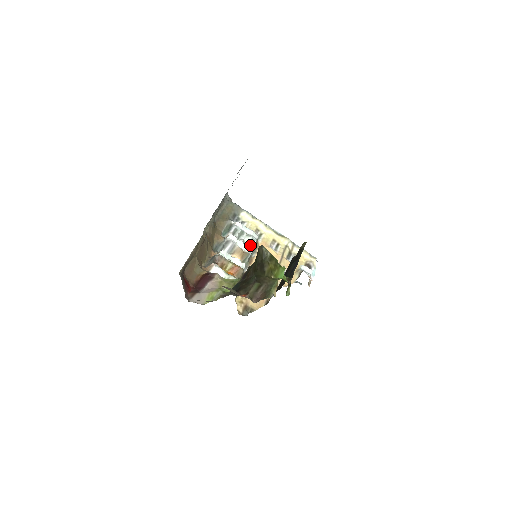
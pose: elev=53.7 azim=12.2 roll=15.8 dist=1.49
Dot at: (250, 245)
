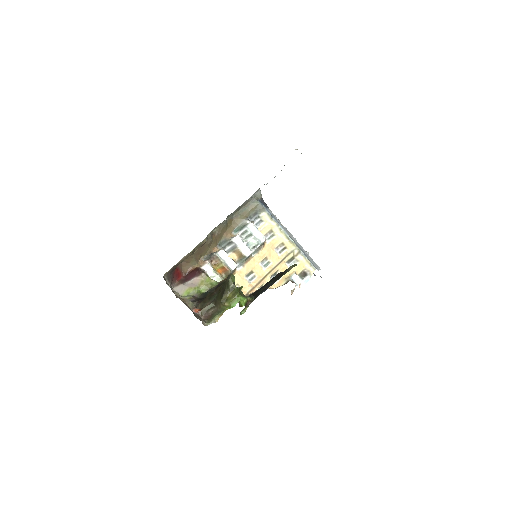
Dot at: (254, 246)
